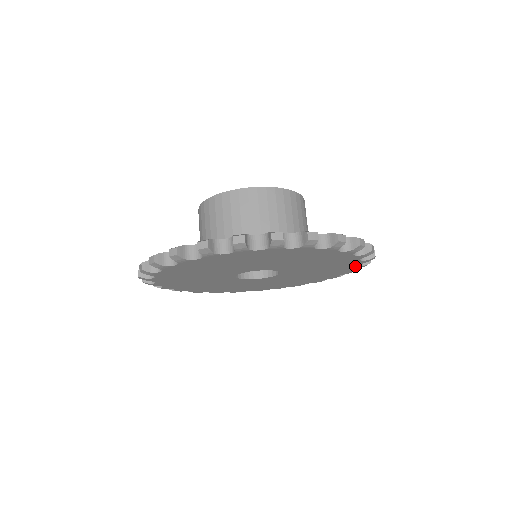
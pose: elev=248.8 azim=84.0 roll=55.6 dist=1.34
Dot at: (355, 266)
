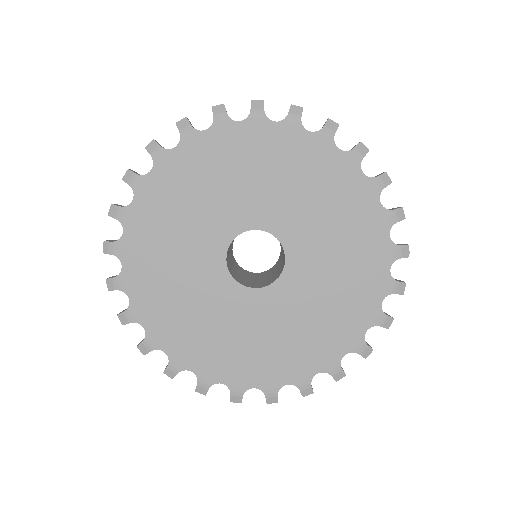
Dot at: (385, 275)
